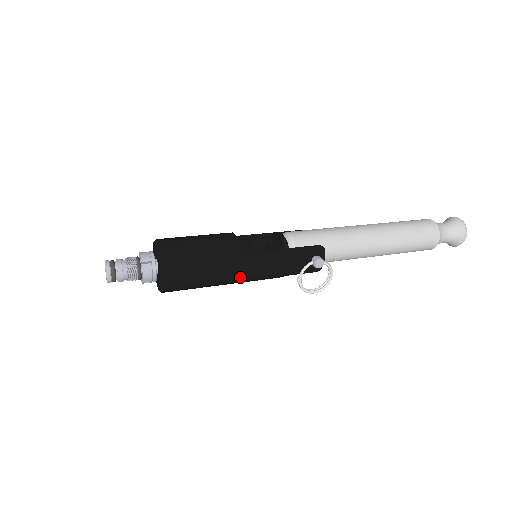
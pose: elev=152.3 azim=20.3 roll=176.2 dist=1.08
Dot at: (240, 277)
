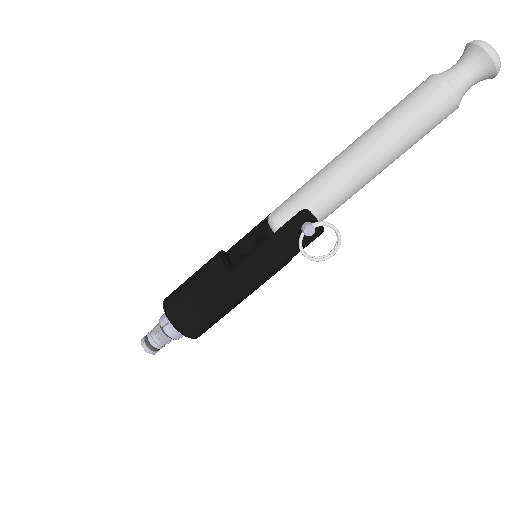
Dot at: (246, 290)
